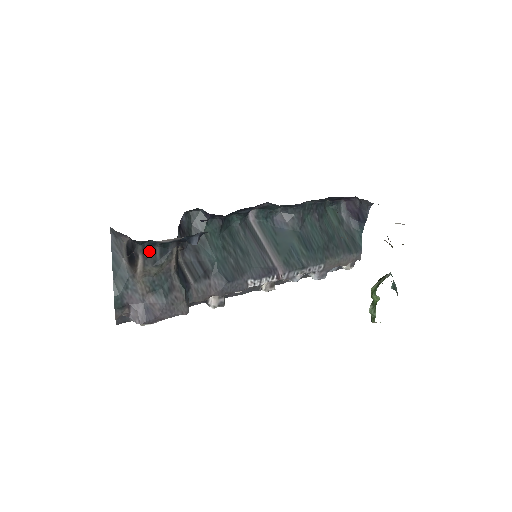
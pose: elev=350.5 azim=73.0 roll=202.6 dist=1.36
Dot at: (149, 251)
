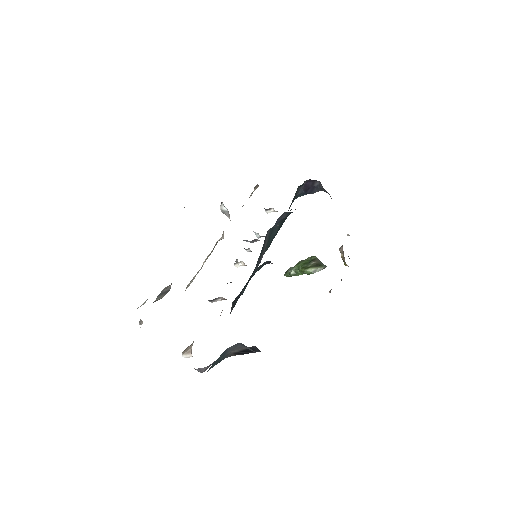
Dot at: occluded
